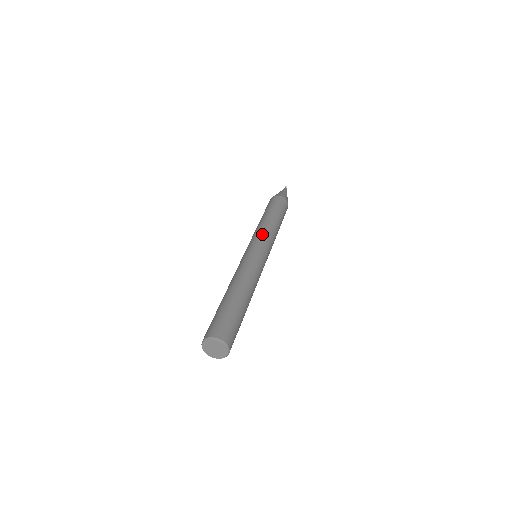
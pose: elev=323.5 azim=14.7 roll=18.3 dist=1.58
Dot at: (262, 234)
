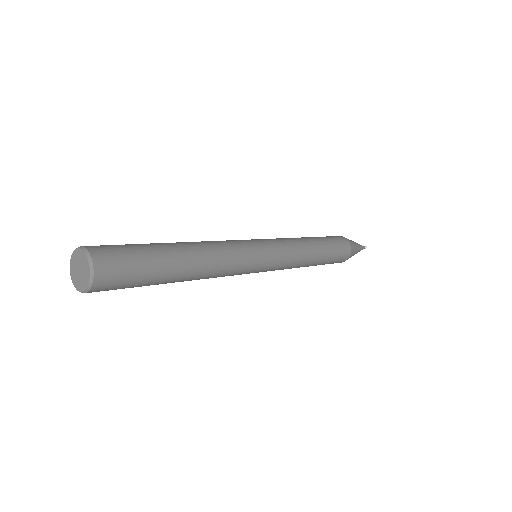
Dot at: (281, 239)
